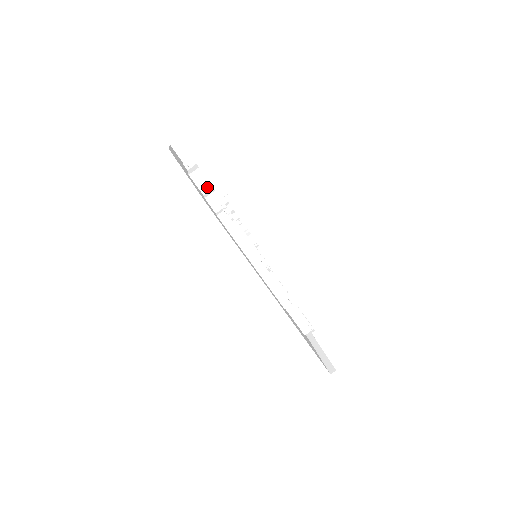
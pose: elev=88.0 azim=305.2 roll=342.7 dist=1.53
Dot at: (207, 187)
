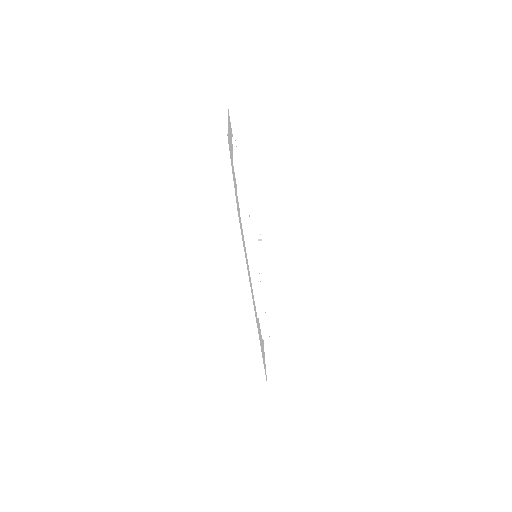
Dot at: (245, 182)
